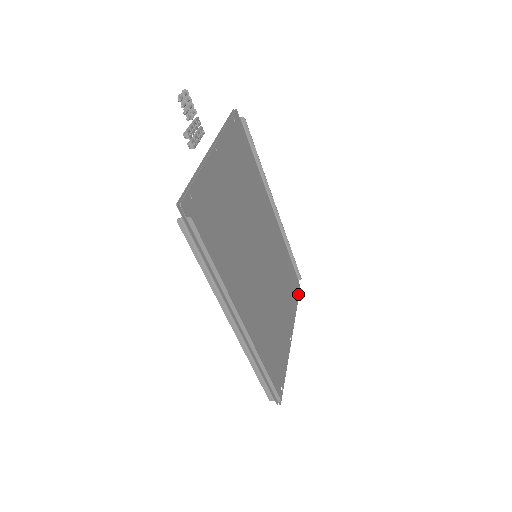
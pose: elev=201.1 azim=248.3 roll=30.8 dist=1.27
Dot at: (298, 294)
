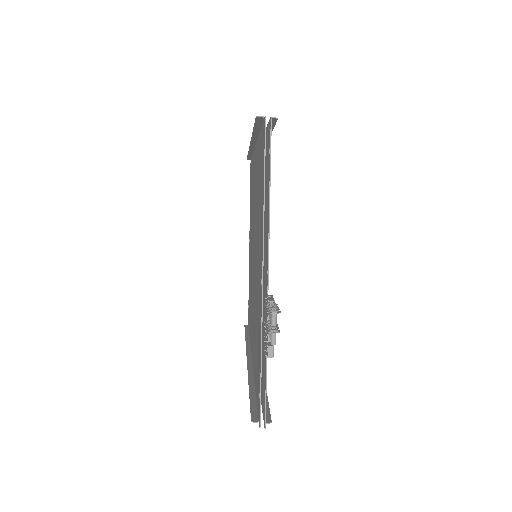
Dot at: occluded
